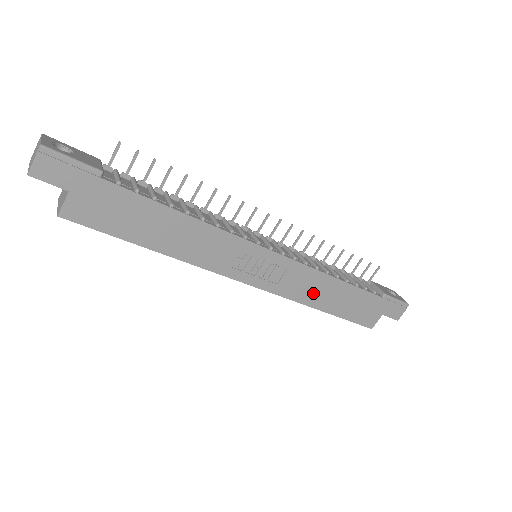
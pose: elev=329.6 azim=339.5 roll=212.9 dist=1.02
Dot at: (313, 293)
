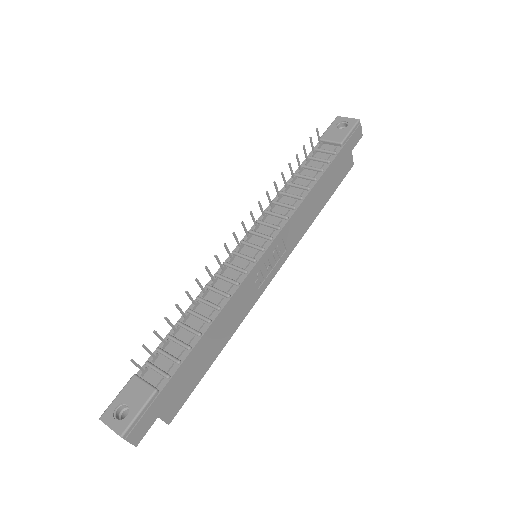
Dot at: (307, 217)
